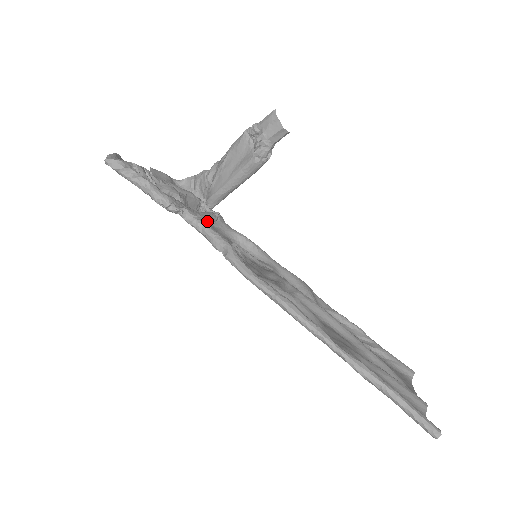
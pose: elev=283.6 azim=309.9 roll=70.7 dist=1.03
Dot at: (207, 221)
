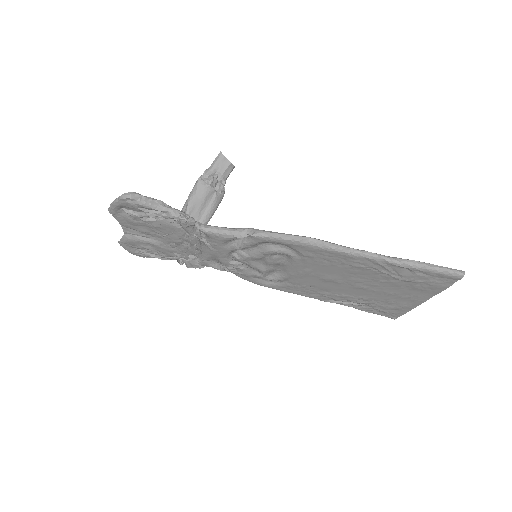
Dot at: (202, 248)
